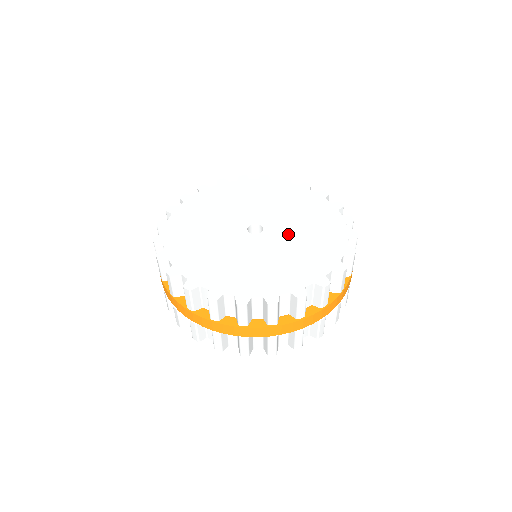
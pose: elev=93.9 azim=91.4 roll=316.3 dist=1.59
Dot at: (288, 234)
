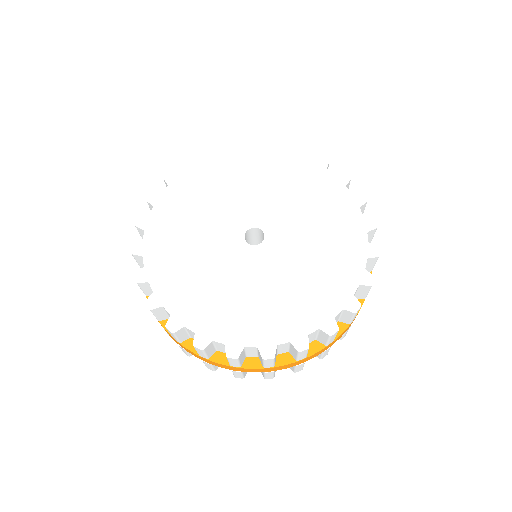
Dot at: (290, 256)
